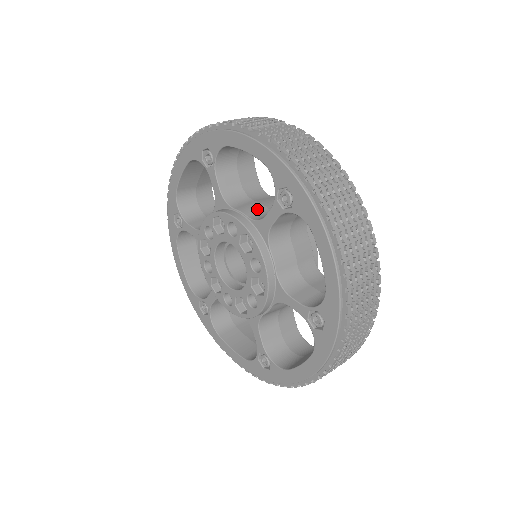
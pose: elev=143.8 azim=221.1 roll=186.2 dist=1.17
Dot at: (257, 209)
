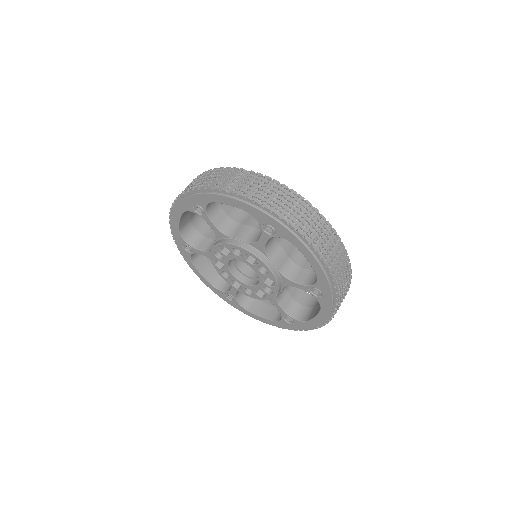
Dot at: (248, 232)
